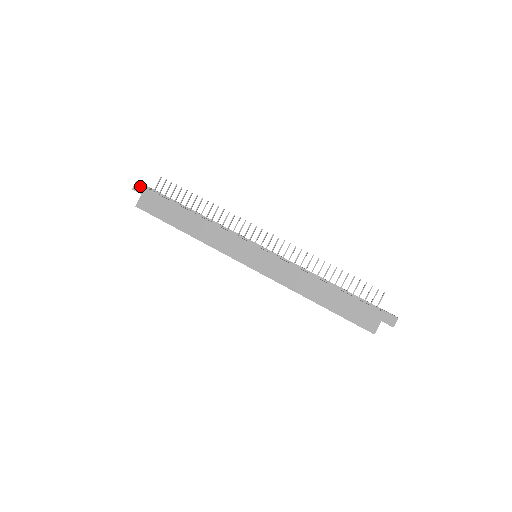
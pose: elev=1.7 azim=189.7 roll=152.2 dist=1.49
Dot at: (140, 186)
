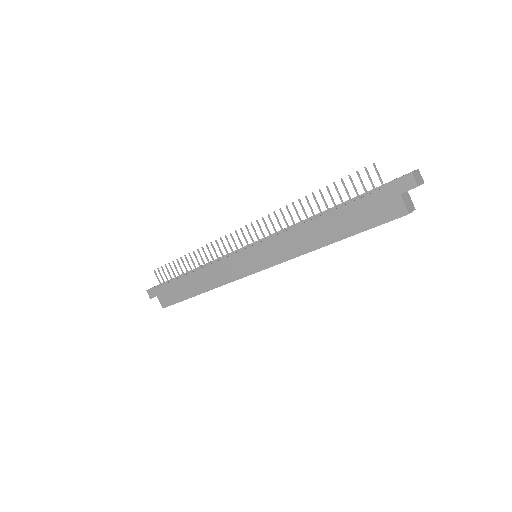
Dot at: (151, 292)
